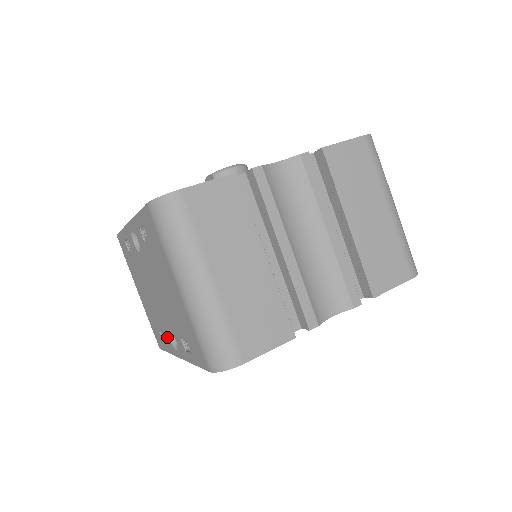
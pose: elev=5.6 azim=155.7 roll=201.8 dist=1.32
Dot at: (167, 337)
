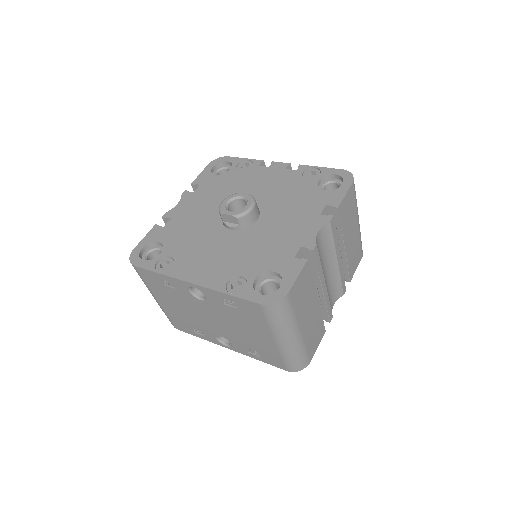
Dot at: (210, 336)
